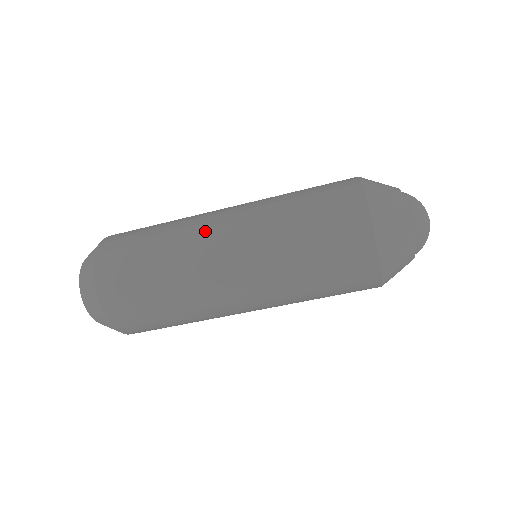
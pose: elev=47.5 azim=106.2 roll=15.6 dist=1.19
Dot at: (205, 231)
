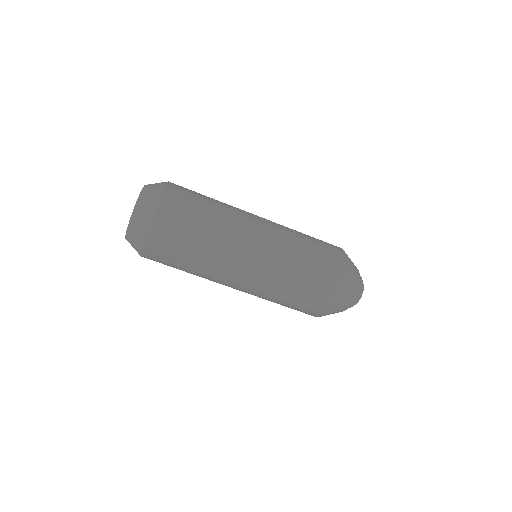
Dot at: (242, 241)
